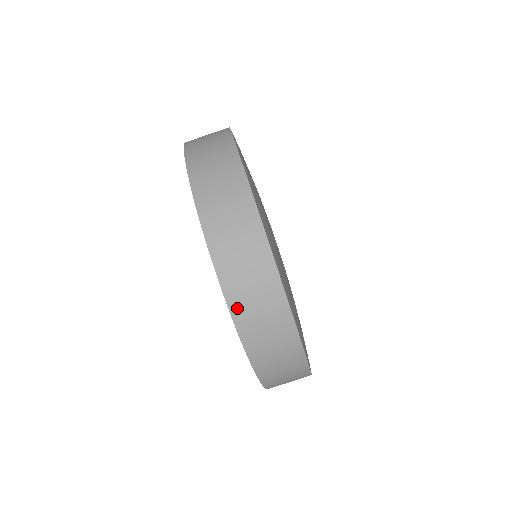
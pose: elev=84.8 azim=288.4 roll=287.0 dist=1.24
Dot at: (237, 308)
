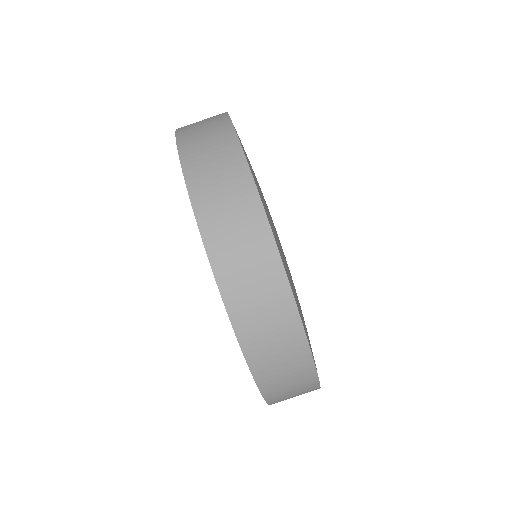
Dot at: (197, 191)
